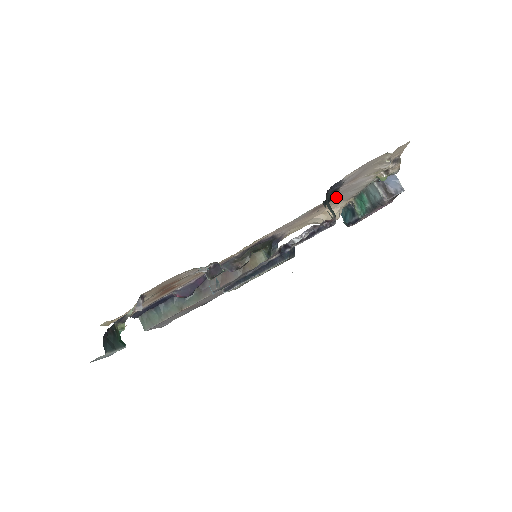
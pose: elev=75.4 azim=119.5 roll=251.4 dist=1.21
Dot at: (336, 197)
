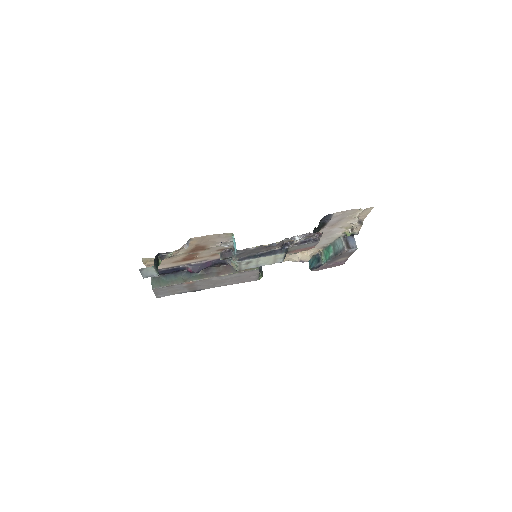
Dot at: occluded
